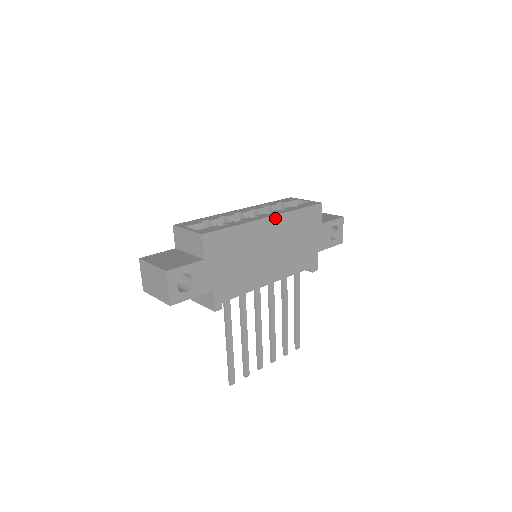
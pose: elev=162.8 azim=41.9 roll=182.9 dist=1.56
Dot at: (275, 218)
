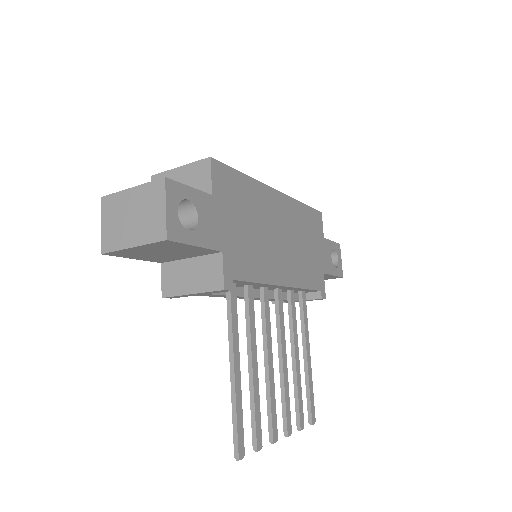
Dot at: (283, 197)
